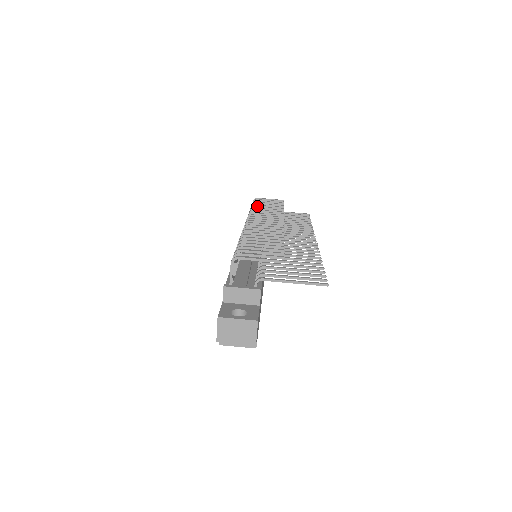
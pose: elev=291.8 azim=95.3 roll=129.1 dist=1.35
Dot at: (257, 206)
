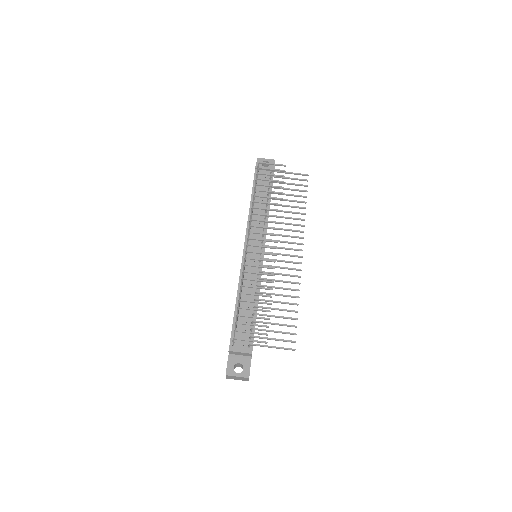
Dot at: (259, 196)
